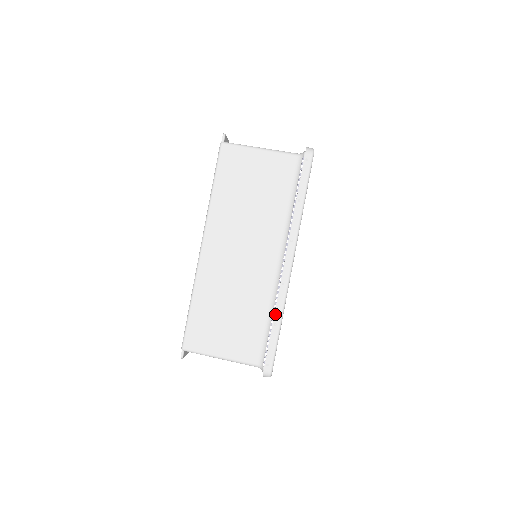
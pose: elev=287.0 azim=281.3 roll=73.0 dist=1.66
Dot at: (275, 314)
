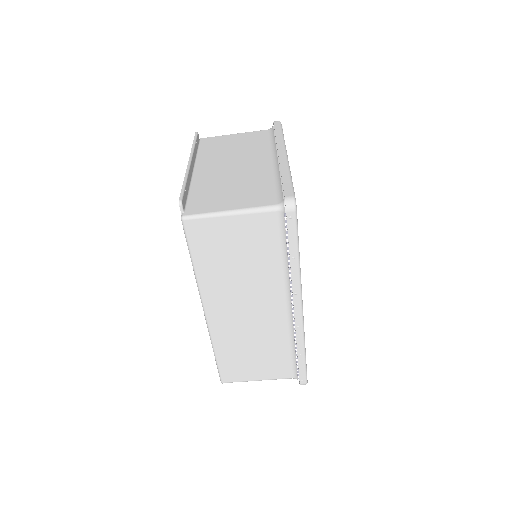
Dot at: (297, 349)
